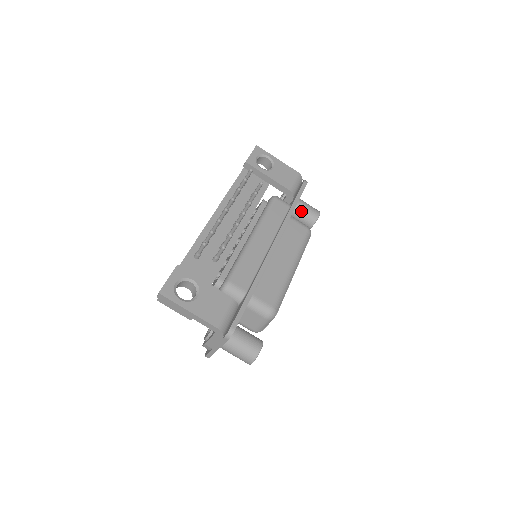
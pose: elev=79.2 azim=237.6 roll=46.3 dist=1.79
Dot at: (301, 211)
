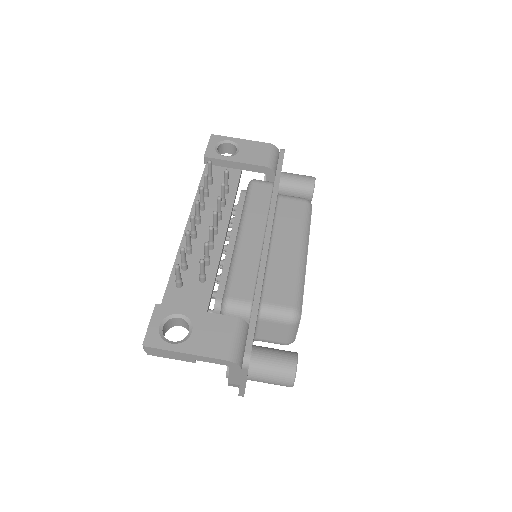
Dot at: (292, 185)
